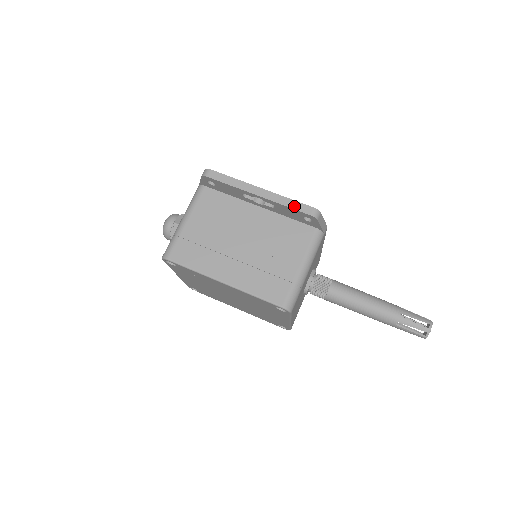
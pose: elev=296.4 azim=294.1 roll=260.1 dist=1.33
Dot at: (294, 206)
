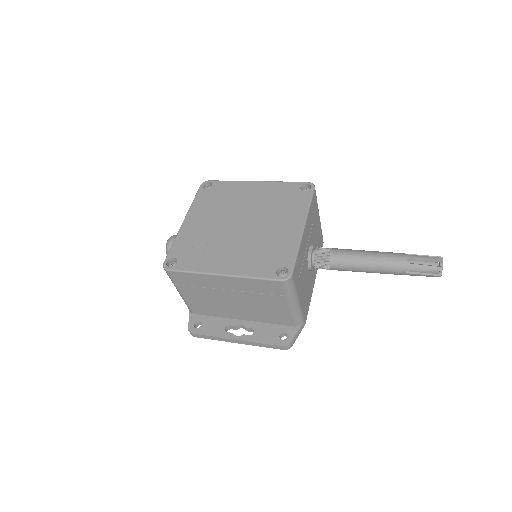
Dot at: occluded
